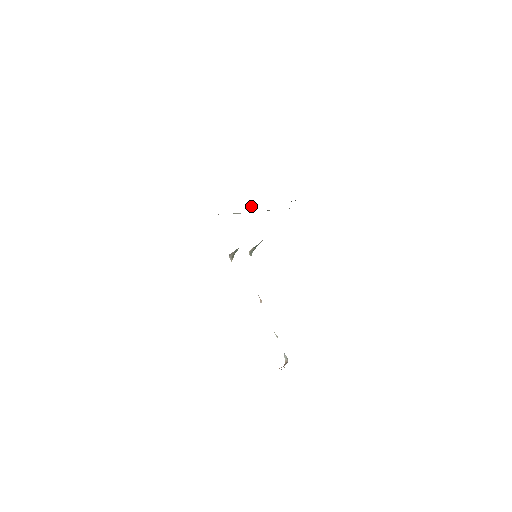
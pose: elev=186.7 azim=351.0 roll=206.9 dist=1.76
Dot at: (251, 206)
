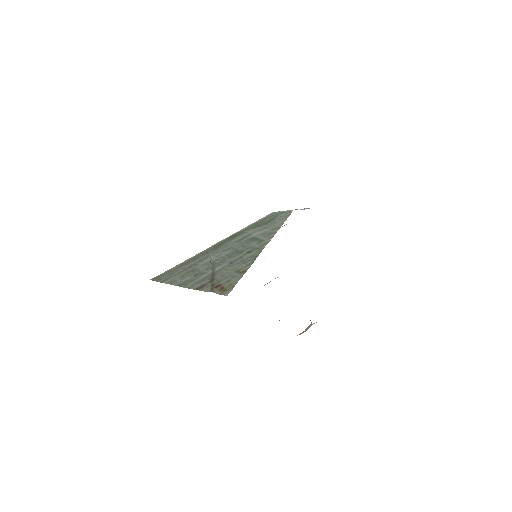
Dot at: (210, 256)
